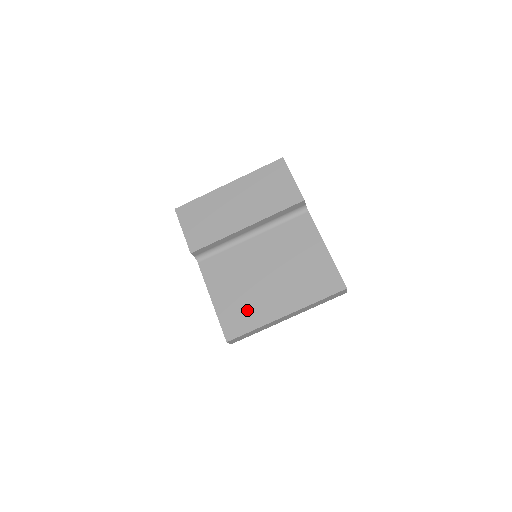
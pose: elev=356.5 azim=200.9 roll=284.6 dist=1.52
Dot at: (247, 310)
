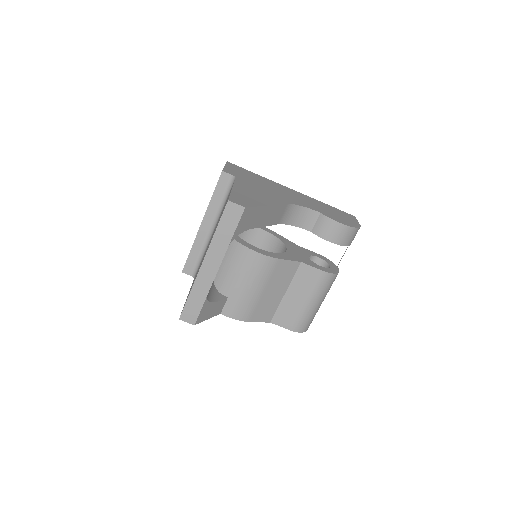
Dot at: occluded
